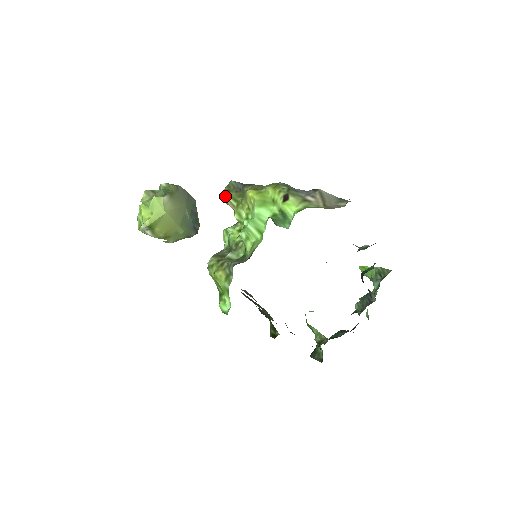
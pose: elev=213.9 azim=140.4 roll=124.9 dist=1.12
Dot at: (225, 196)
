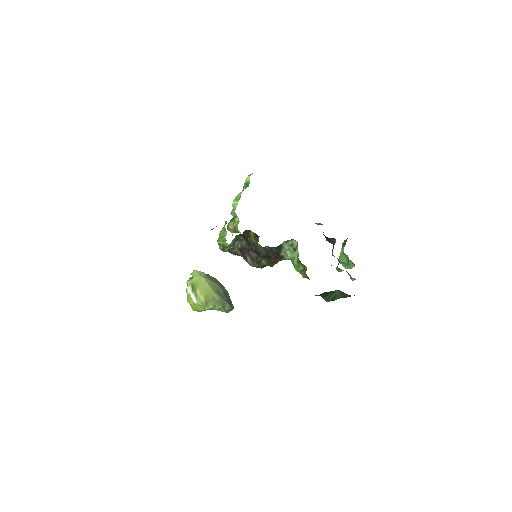
Dot at: (228, 226)
